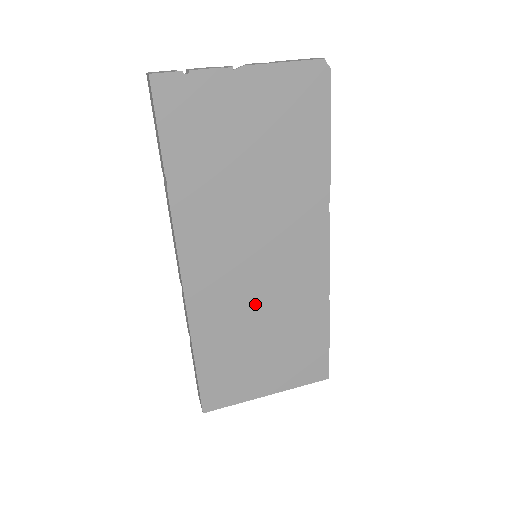
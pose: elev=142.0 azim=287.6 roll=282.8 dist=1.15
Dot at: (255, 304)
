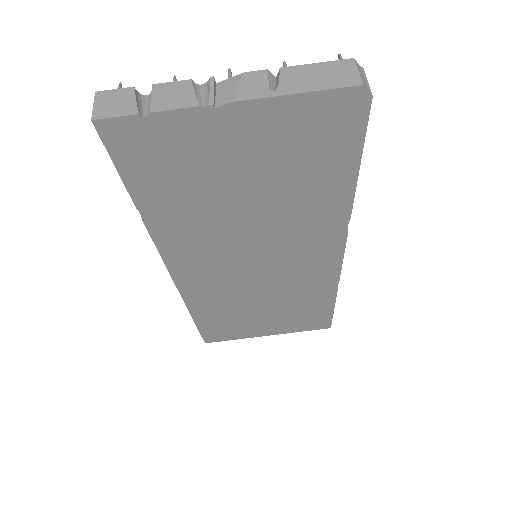
Dot at: (254, 290)
